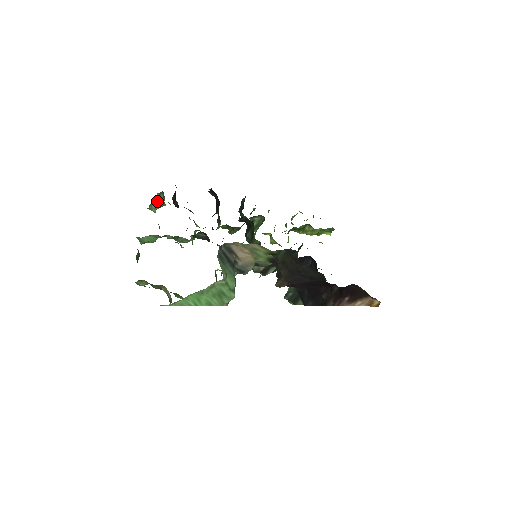
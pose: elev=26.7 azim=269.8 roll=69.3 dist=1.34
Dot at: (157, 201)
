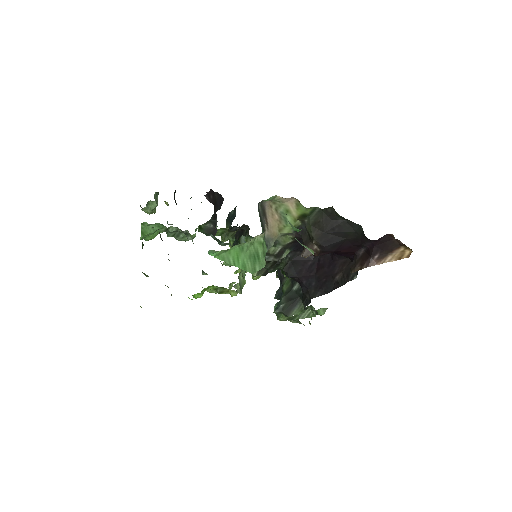
Dot at: (155, 200)
